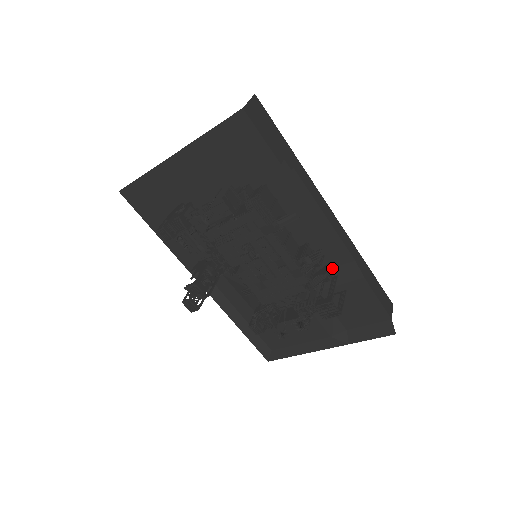
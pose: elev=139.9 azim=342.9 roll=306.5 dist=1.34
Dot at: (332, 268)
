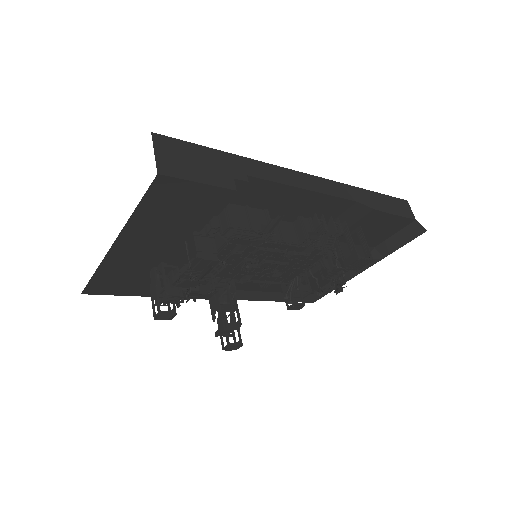
Dot at: (336, 218)
